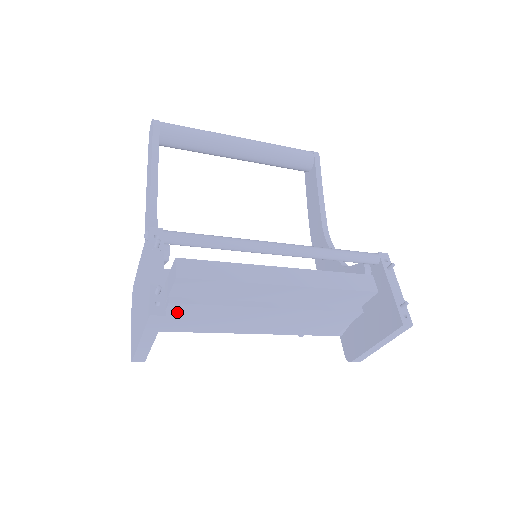
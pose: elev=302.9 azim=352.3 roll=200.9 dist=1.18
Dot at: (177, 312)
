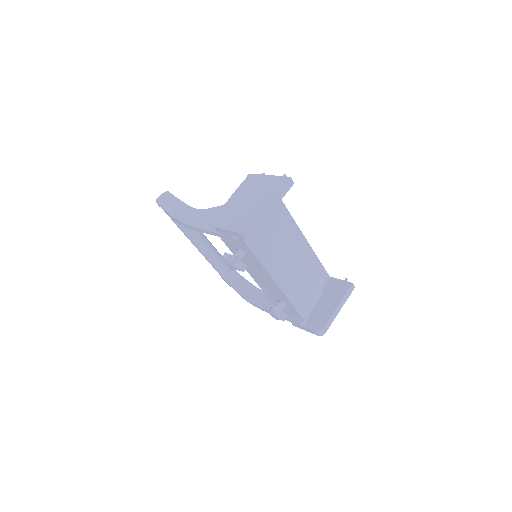
Dot at: occluded
